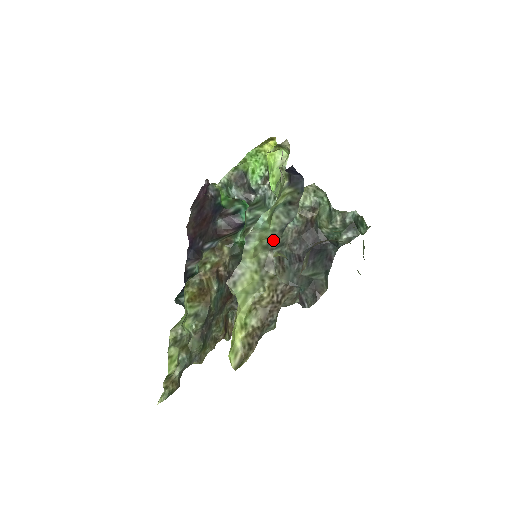
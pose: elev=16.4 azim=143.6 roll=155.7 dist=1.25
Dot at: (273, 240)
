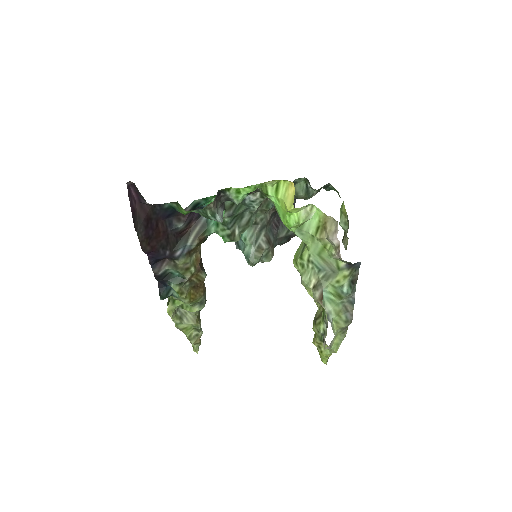
Dot at: (348, 313)
